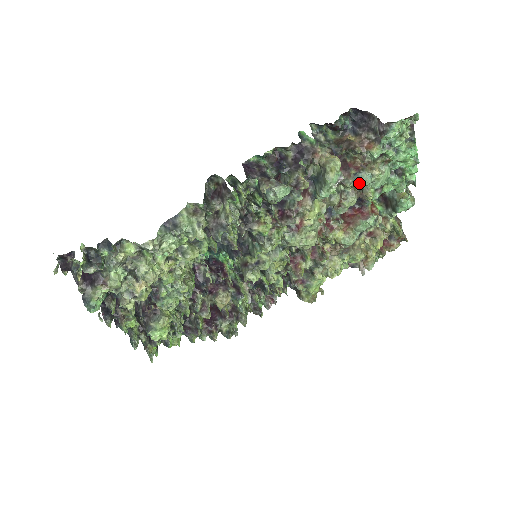
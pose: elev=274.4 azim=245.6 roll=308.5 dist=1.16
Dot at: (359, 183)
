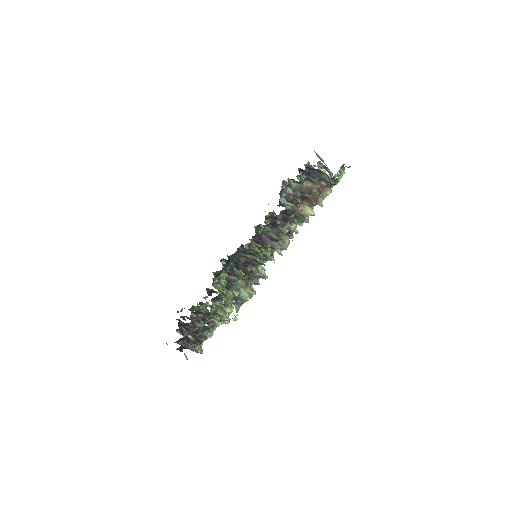
Dot at: occluded
